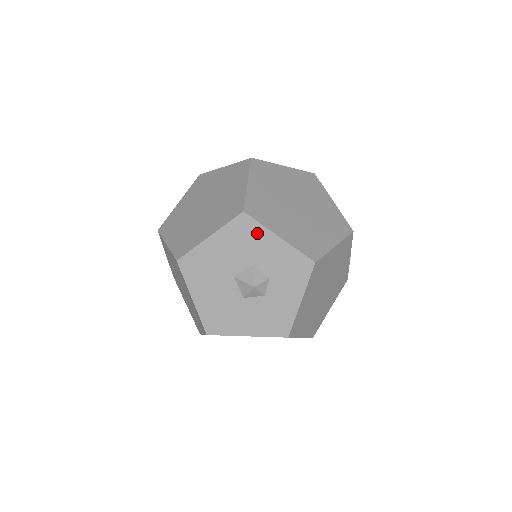
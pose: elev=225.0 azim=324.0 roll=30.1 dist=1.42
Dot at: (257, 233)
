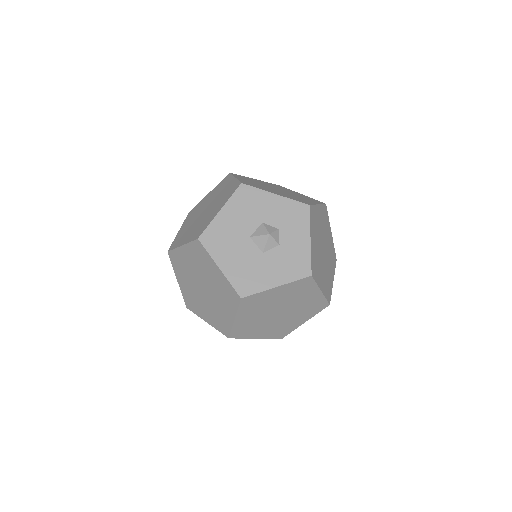
Dot at: (257, 196)
